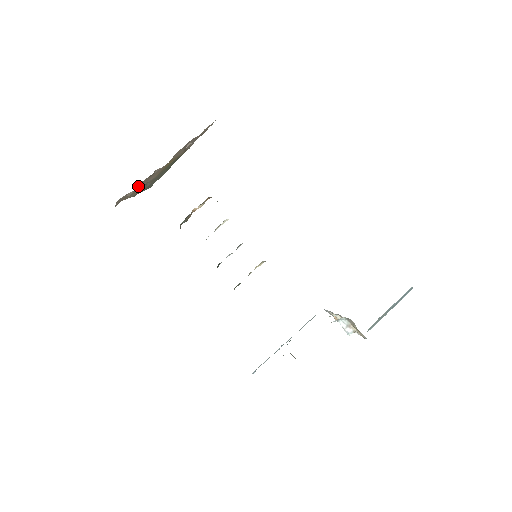
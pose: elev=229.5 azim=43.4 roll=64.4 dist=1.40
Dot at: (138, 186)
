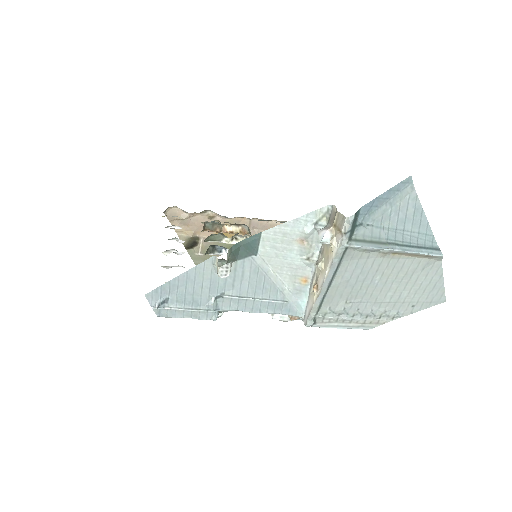
Dot at: (194, 221)
